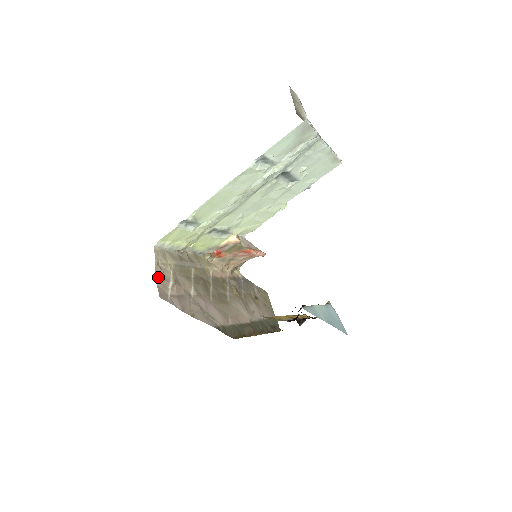
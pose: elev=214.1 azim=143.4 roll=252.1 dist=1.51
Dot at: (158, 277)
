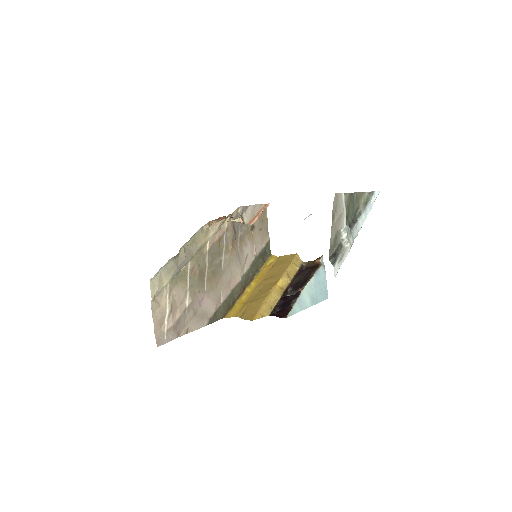
Dot at: (155, 319)
